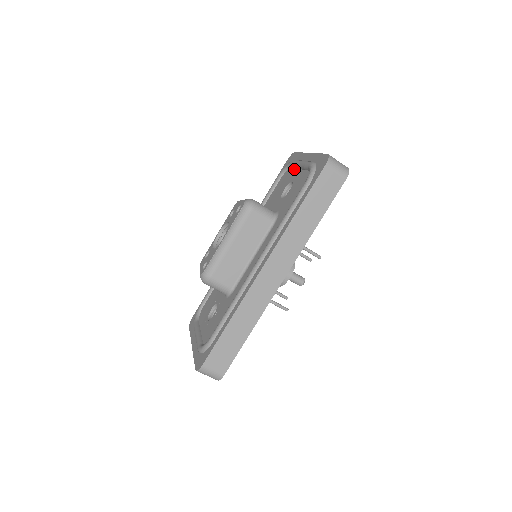
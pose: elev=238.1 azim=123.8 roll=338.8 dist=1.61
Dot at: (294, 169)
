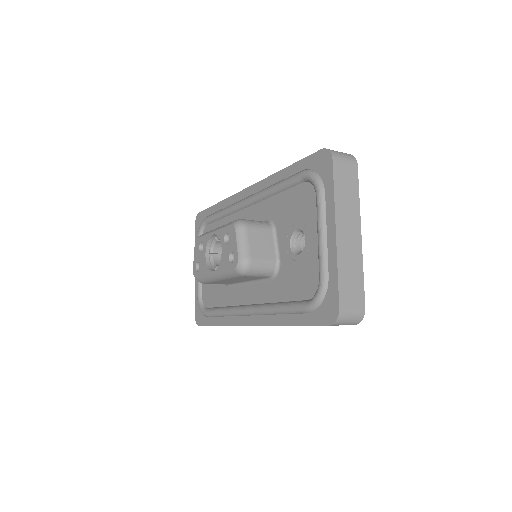
Dot at: (315, 216)
